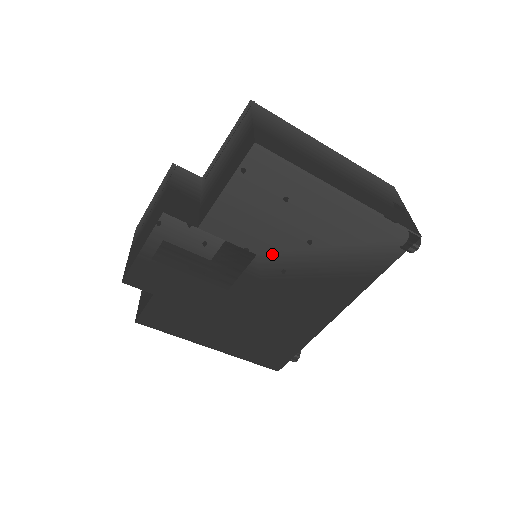
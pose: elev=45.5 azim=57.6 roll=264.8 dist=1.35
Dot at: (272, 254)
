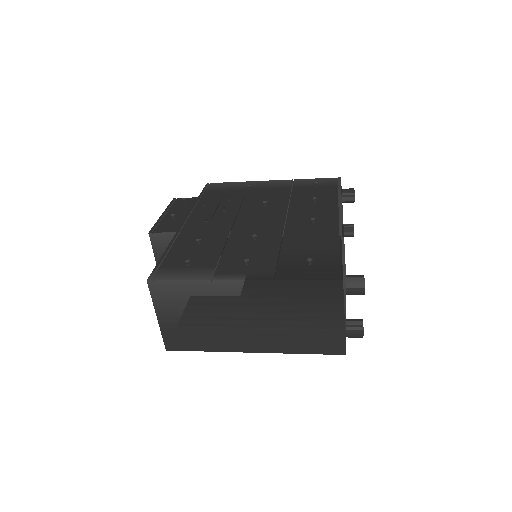
Dot at: occluded
